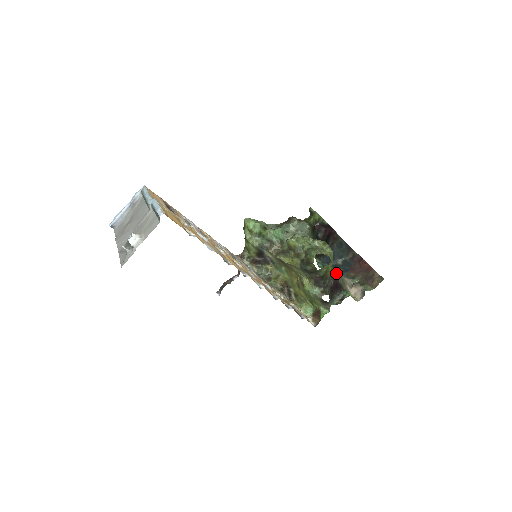
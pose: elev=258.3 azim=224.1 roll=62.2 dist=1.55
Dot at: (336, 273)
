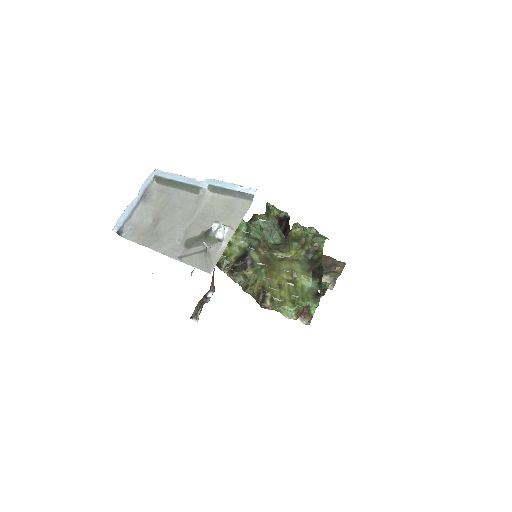
Dot at: occluded
